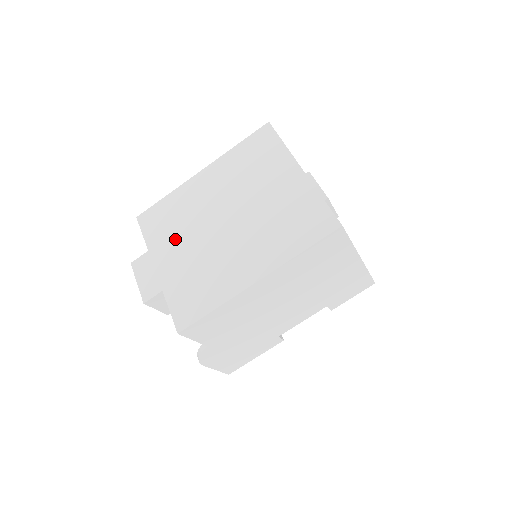
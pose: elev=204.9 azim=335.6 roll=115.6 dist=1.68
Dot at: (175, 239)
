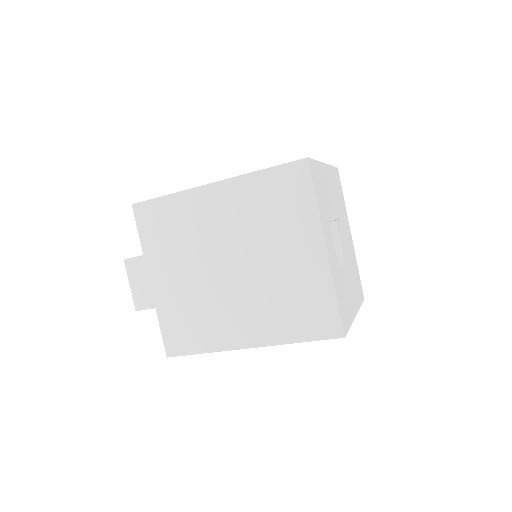
Dot at: (173, 258)
